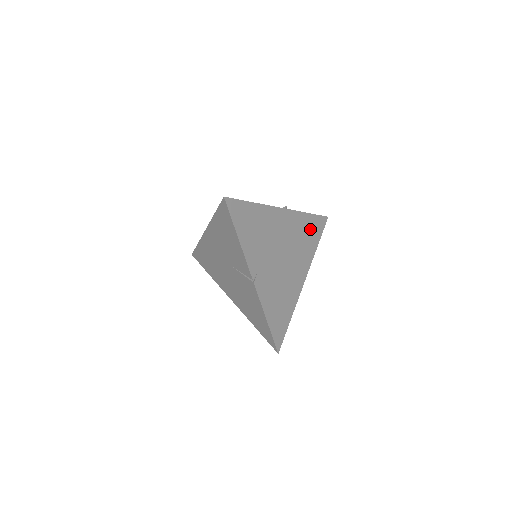
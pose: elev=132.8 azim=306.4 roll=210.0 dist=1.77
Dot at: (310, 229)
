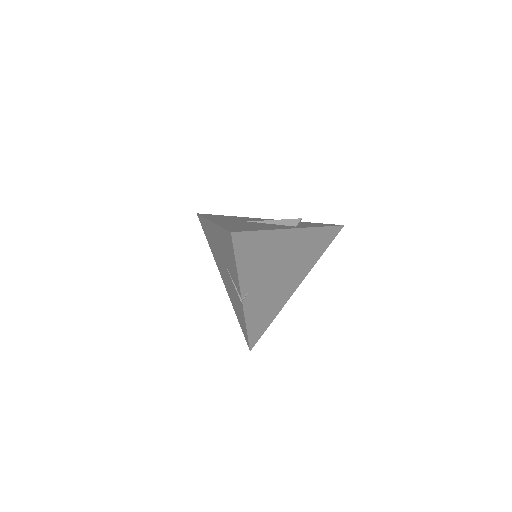
Dot at: (319, 241)
